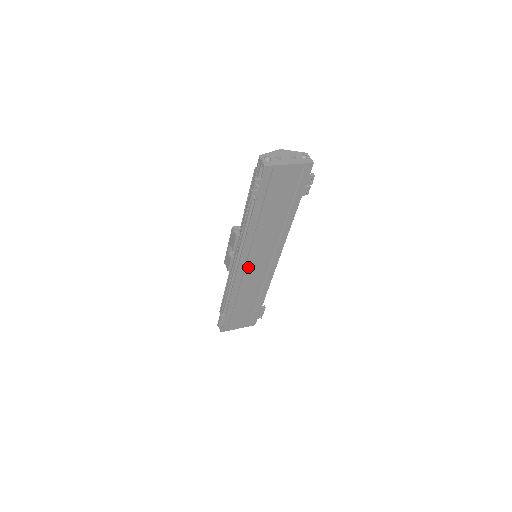
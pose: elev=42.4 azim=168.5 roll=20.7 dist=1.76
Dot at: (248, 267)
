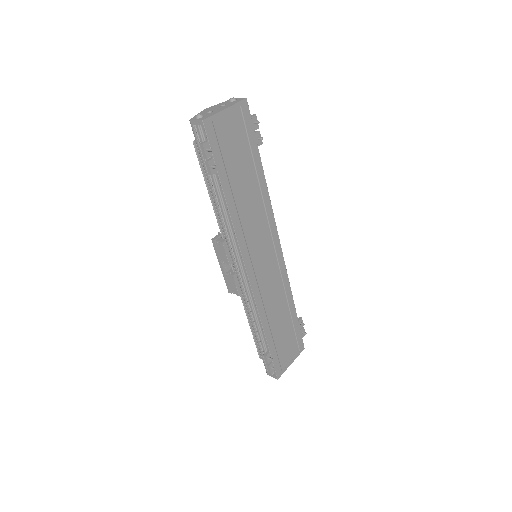
Dot at: (257, 270)
